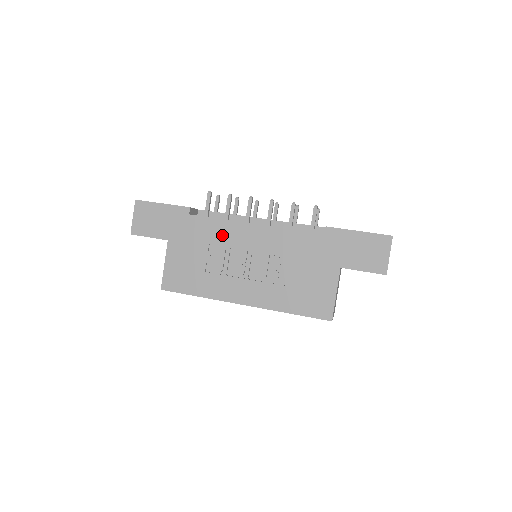
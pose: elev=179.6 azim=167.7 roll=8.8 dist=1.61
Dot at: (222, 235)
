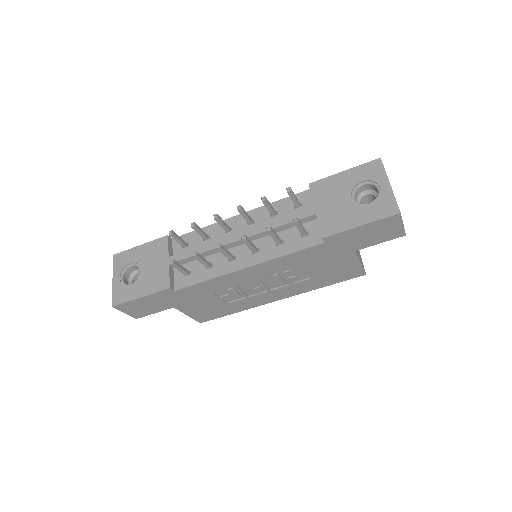
Dot at: (220, 286)
